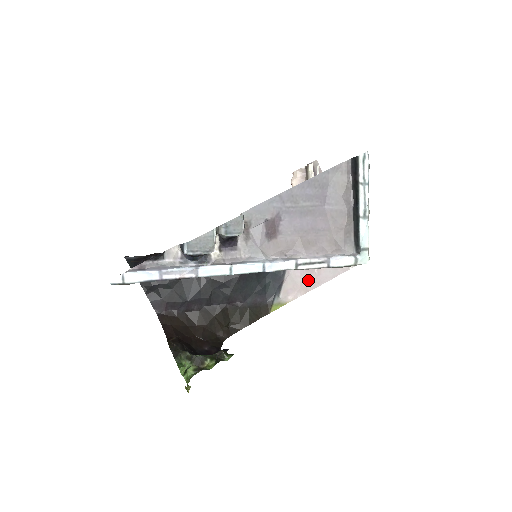
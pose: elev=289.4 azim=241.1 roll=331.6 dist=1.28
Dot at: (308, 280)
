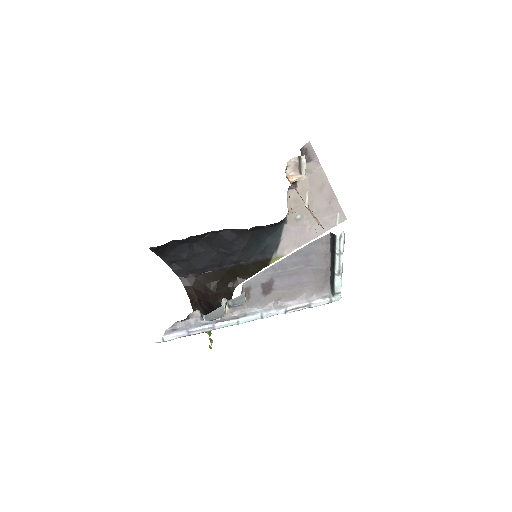
Dot at: (301, 238)
